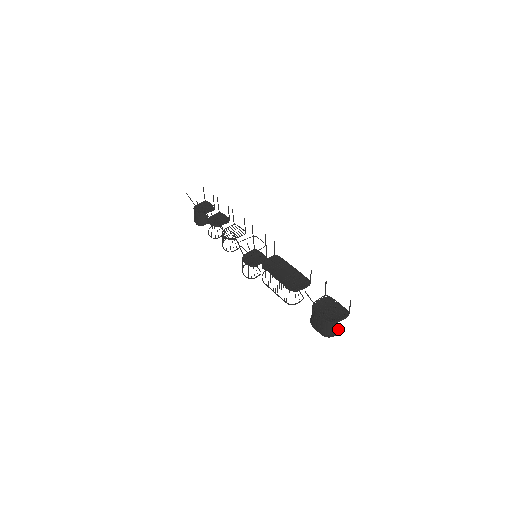
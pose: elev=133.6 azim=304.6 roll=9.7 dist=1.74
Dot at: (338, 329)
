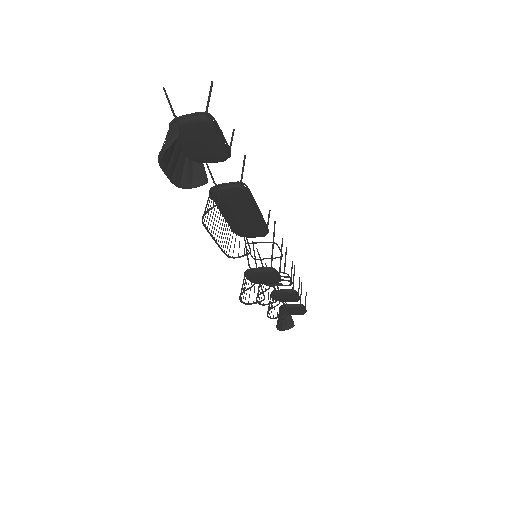
Dot at: (175, 133)
